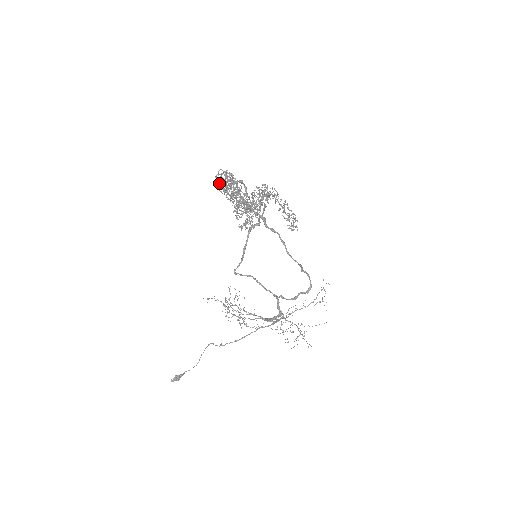
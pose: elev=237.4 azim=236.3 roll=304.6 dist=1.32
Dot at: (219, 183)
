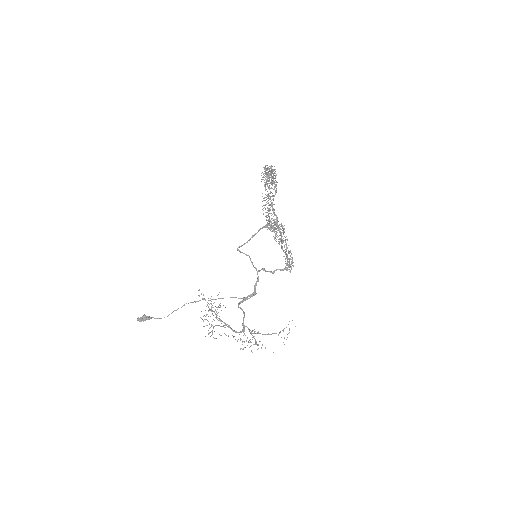
Dot at: (265, 166)
